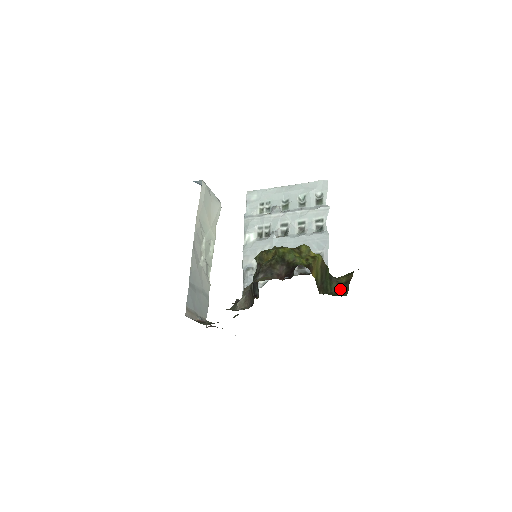
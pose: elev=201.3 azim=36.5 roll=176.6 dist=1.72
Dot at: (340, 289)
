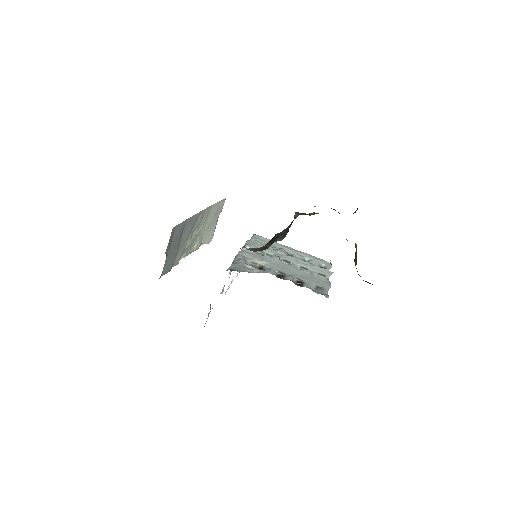
Dot at: (365, 281)
